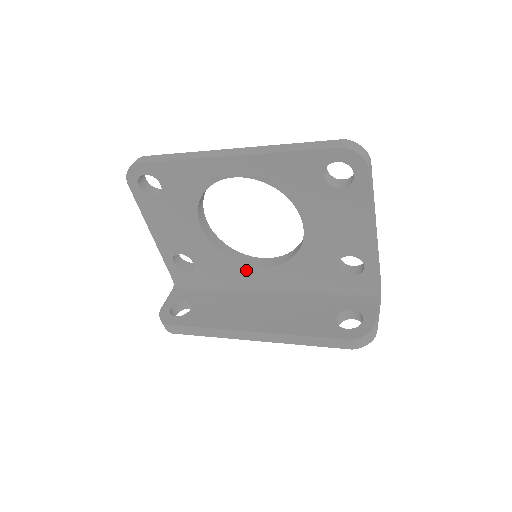
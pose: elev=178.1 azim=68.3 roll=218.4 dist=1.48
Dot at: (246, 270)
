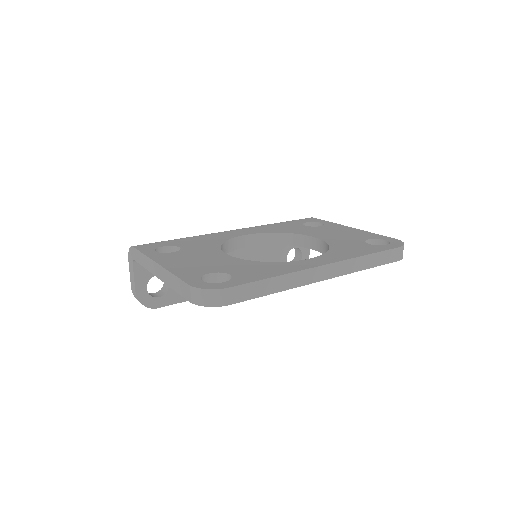
Dot at: occluded
